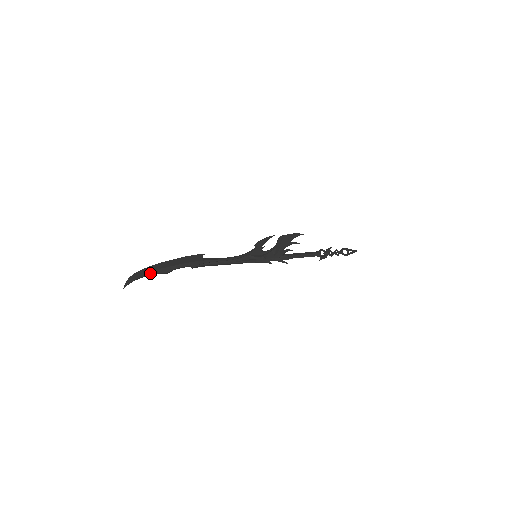
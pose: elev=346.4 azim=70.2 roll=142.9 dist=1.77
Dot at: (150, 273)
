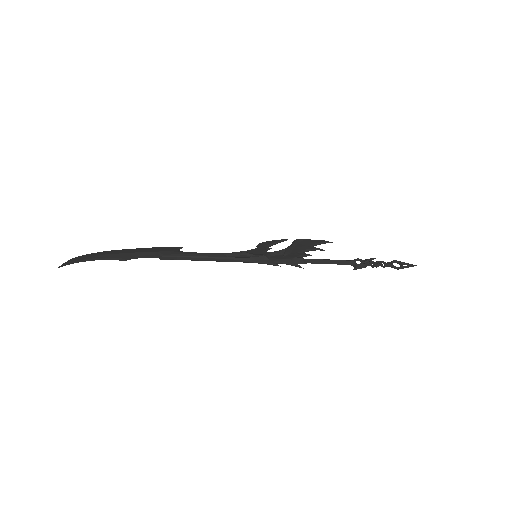
Dot at: (101, 256)
